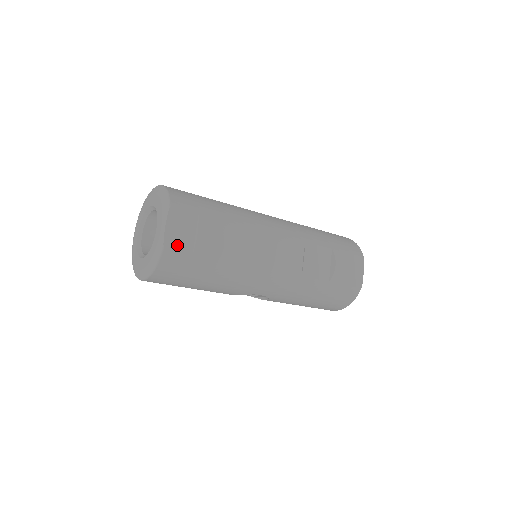
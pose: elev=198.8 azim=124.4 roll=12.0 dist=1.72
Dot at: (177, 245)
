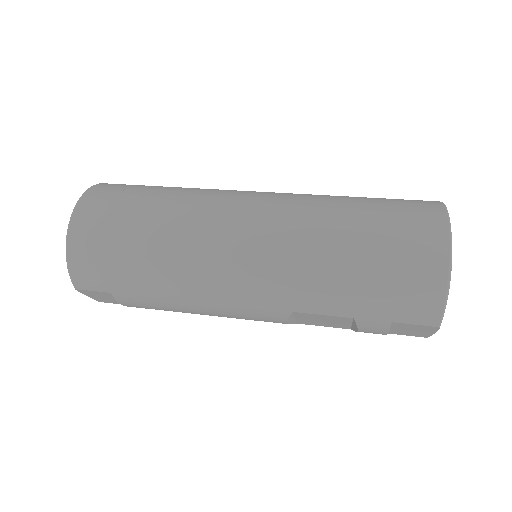
Dot at: (111, 302)
